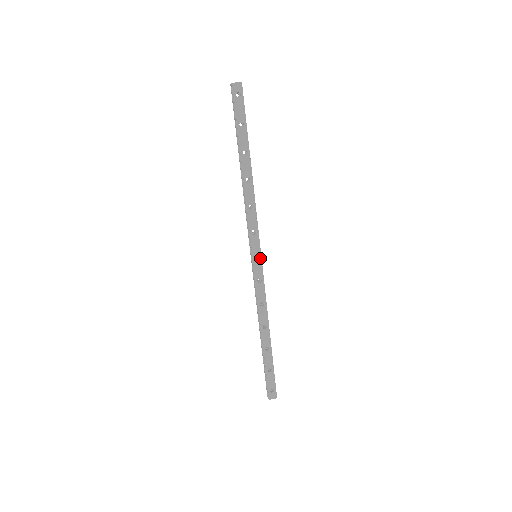
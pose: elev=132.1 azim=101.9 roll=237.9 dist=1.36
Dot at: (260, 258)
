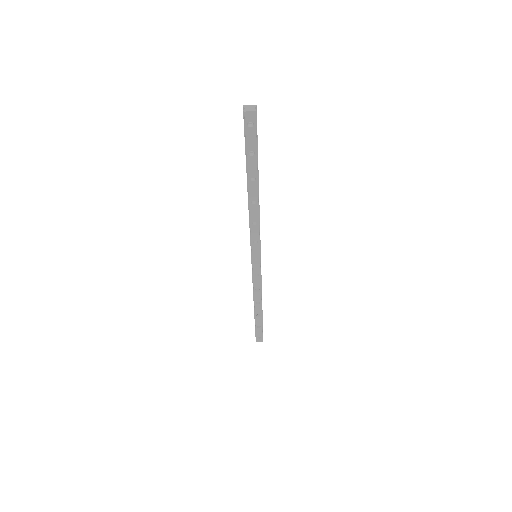
Dot at: (259, 260)
